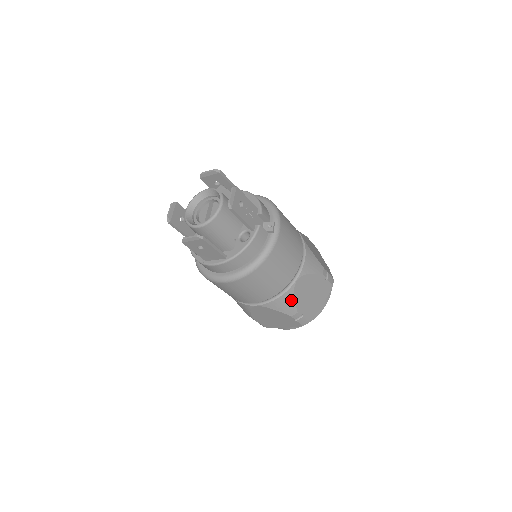
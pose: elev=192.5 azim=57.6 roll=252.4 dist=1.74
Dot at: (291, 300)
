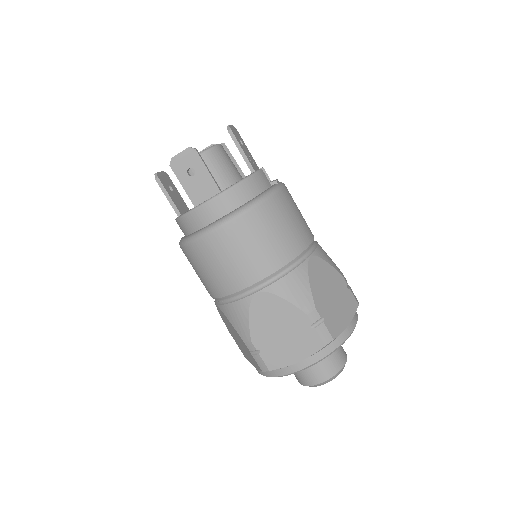
Dot at: (305, 283)
